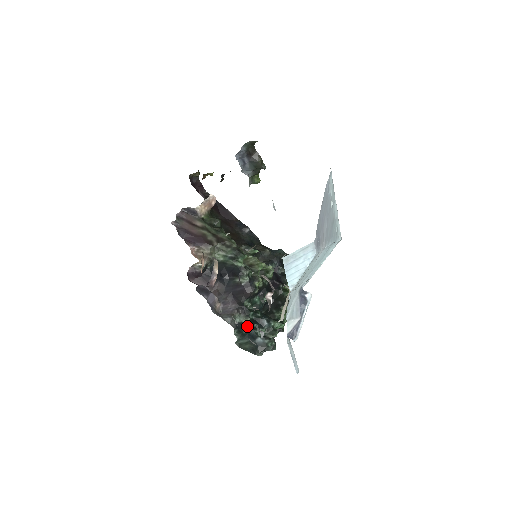
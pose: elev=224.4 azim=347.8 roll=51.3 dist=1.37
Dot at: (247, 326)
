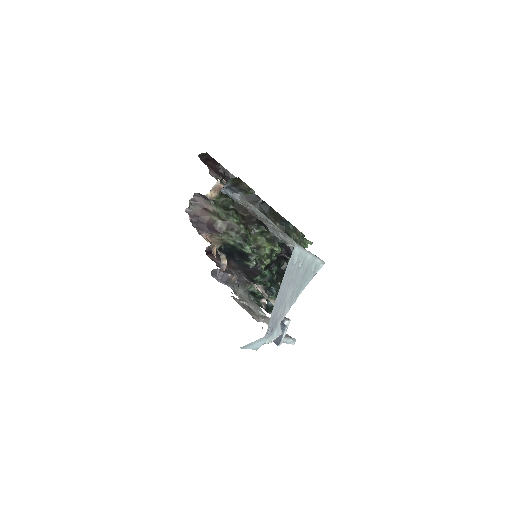
Dot at: (258, 295)
